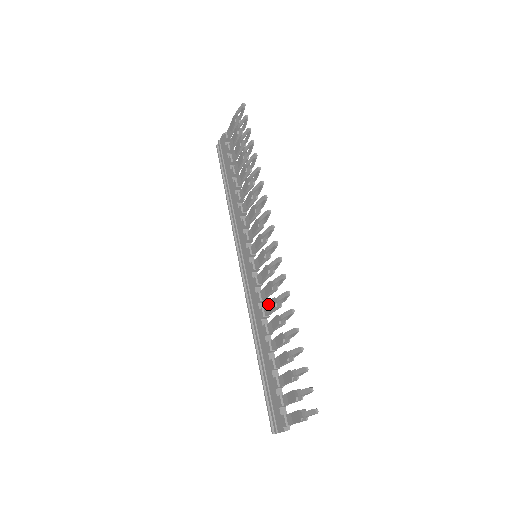
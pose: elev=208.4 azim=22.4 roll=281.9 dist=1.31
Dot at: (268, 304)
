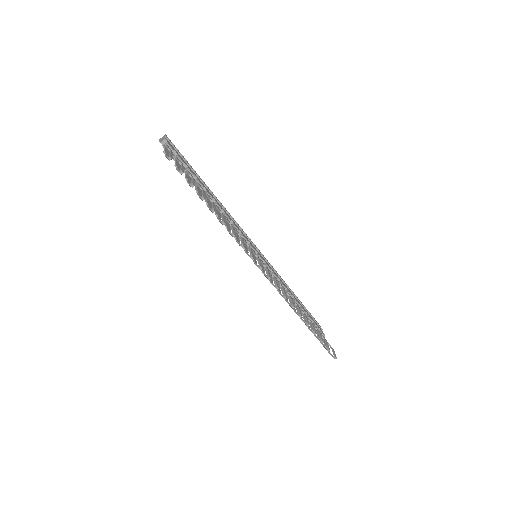
Dot at: occluded
